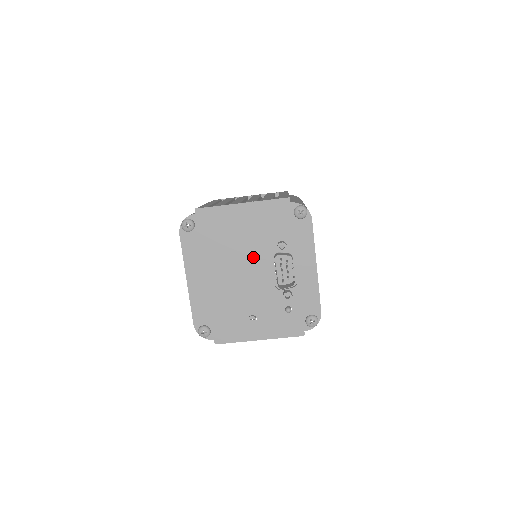
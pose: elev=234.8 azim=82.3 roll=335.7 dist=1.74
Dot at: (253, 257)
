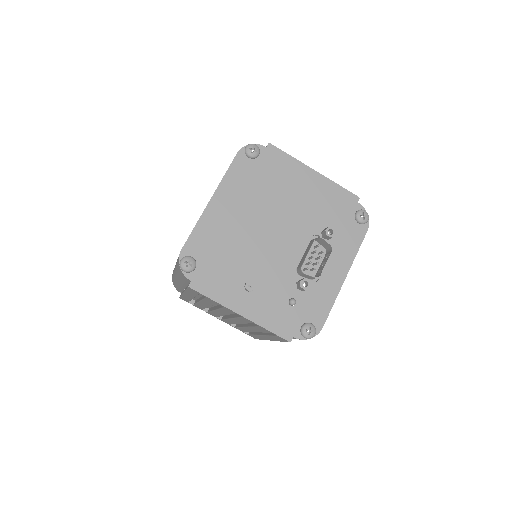
Dot at: (292, 225)
